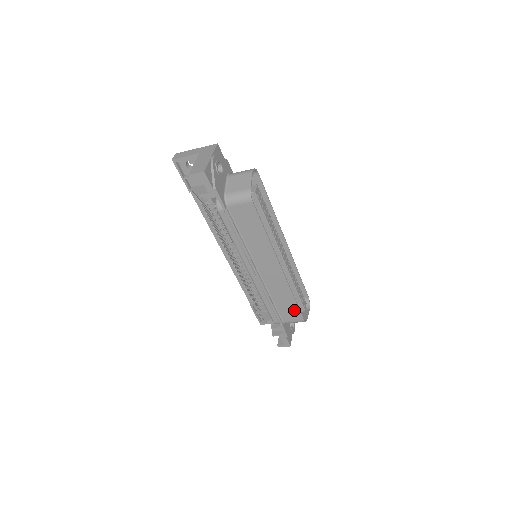
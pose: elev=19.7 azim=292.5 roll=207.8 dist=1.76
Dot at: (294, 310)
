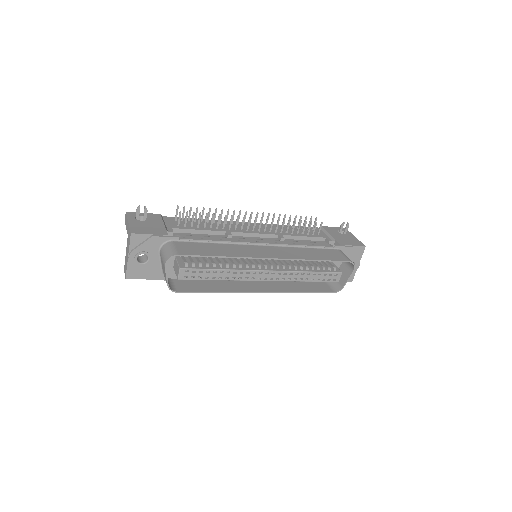
Dot at: (316, 290)
